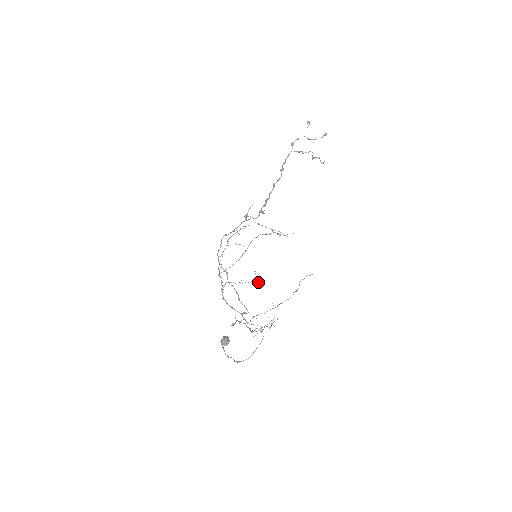
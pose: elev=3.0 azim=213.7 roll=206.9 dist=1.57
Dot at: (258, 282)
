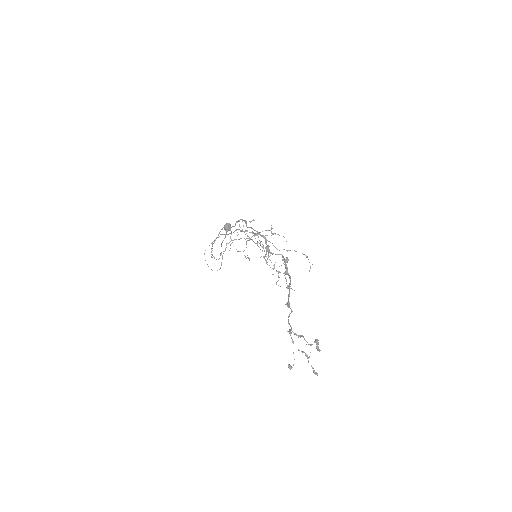
Dot at: (246, 258)
